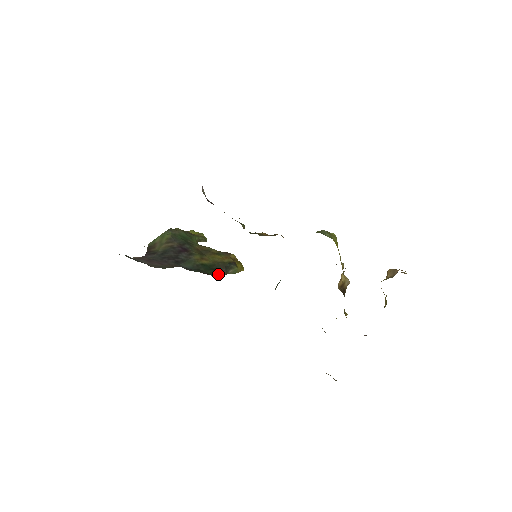
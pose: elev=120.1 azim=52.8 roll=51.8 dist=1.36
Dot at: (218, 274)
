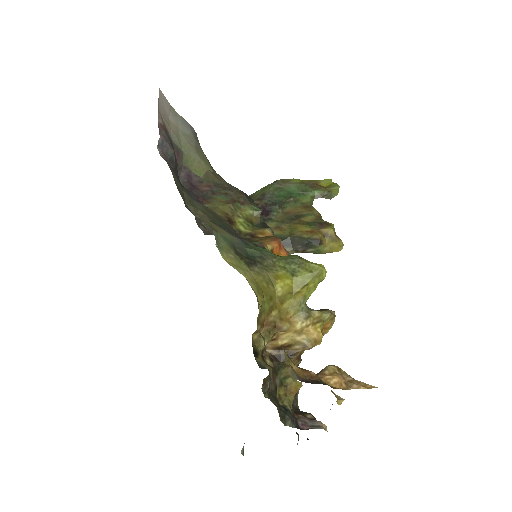
Dot at: (288, 251)
